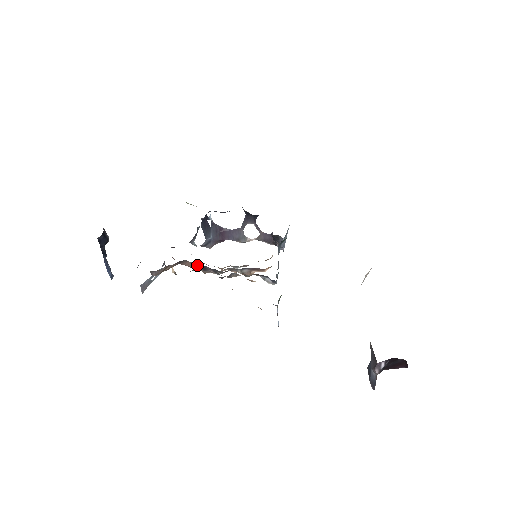
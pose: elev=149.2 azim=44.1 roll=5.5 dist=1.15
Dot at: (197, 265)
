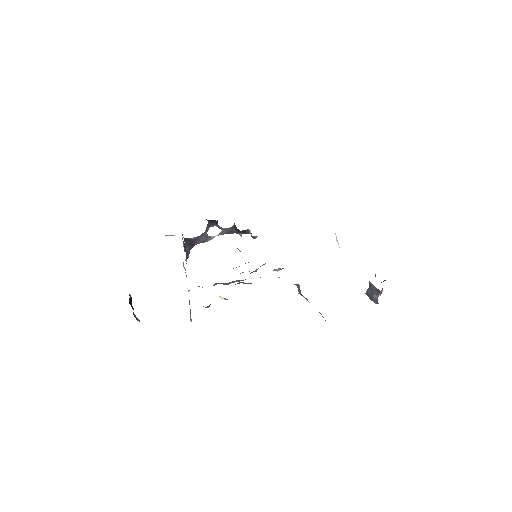
Dot at: (223, 283)
